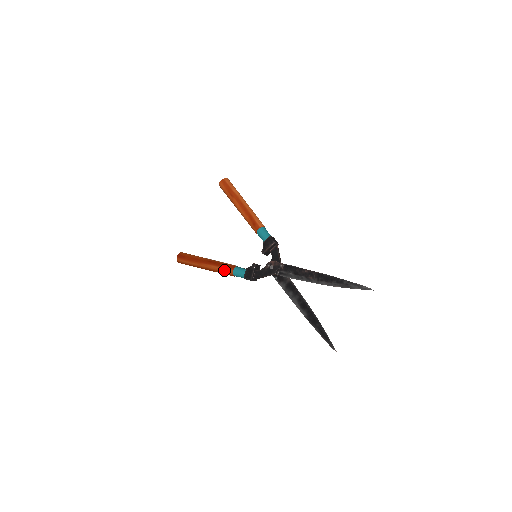
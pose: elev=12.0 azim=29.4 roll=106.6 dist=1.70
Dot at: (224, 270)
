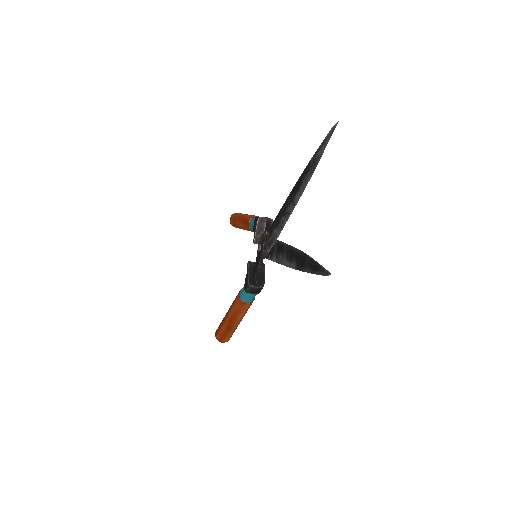
Dot at: (235, 304)
